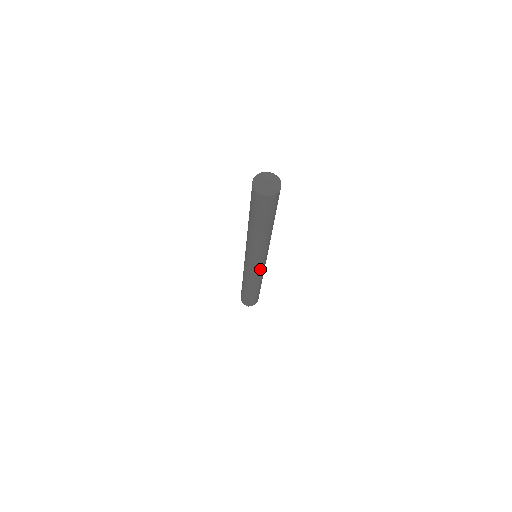
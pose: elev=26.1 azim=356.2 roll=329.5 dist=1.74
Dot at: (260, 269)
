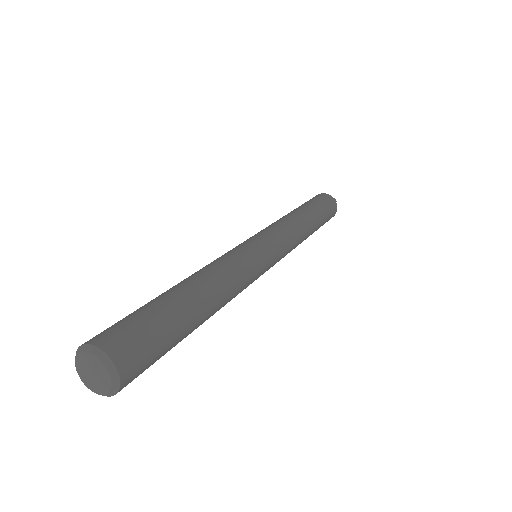
Dot at: (279, 256)
